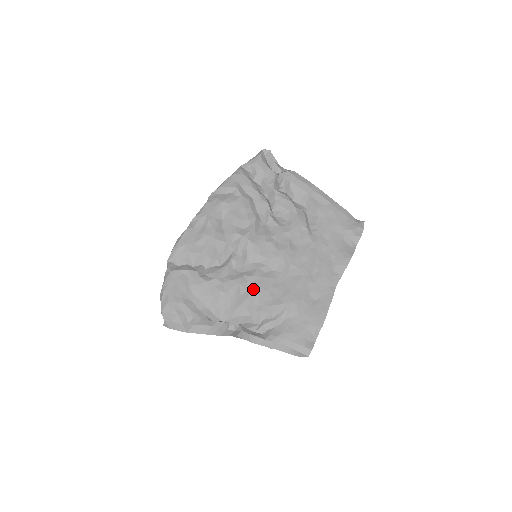
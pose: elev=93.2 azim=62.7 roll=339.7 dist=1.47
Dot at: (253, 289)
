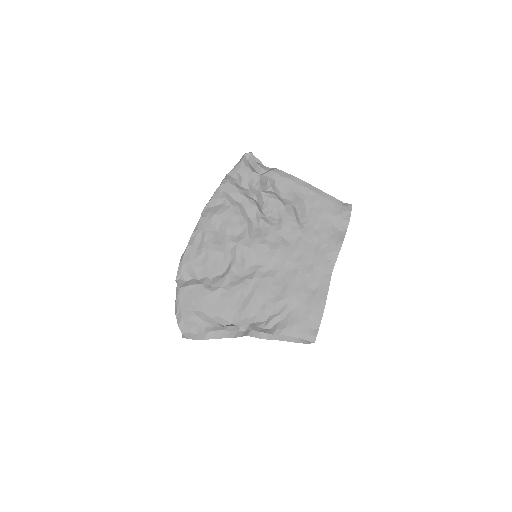
Dot at: (255, 291)
